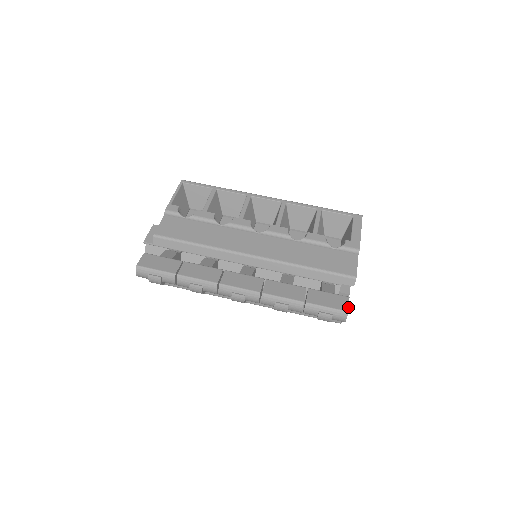
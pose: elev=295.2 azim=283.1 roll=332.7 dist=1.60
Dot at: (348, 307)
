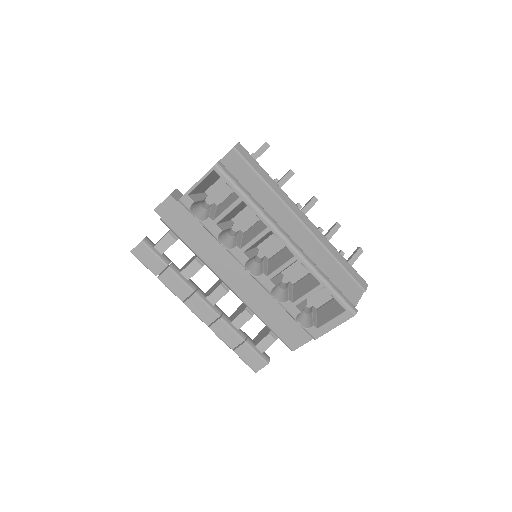
Dot at: occluded
